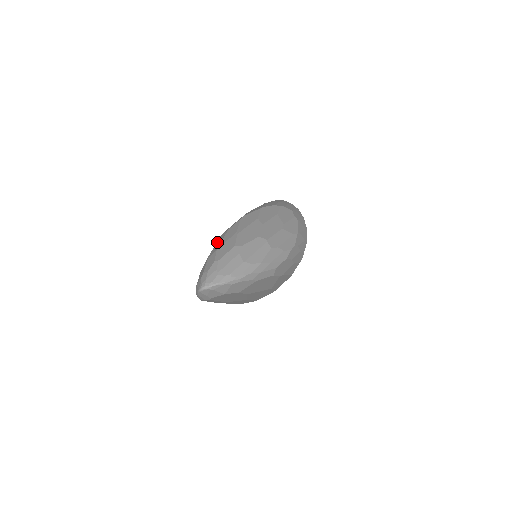
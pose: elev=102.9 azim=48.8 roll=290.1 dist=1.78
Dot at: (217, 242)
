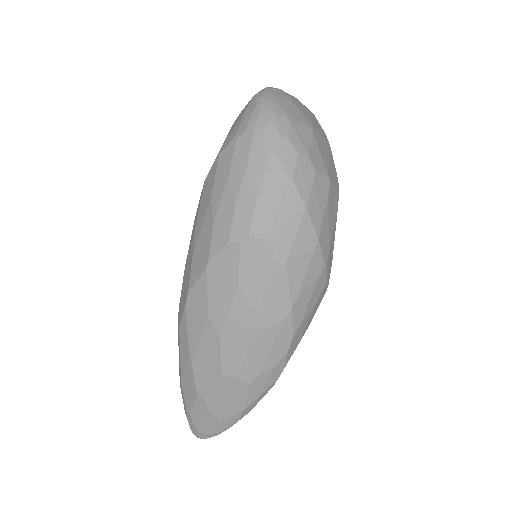
Dot at: (178, 345)
